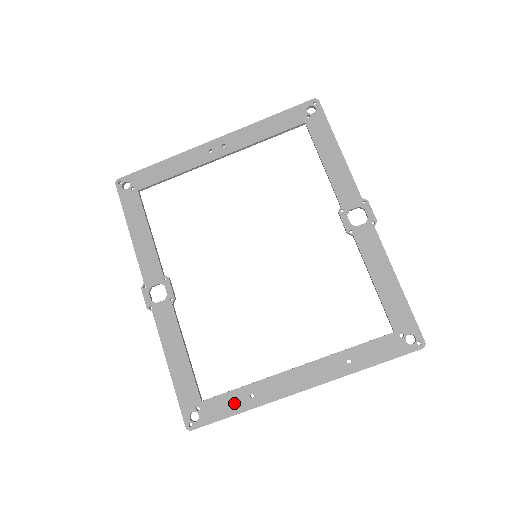
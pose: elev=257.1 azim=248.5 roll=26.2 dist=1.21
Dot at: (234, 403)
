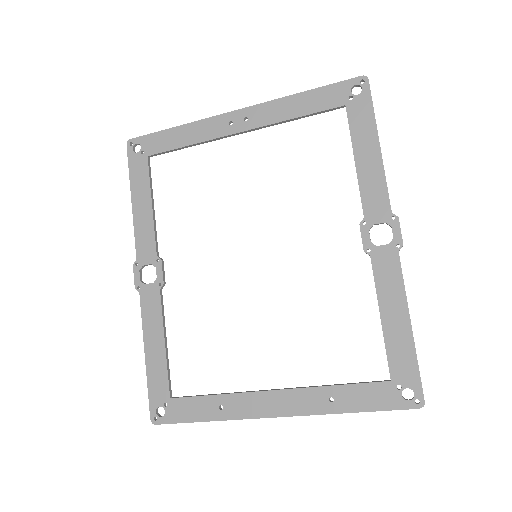
Dot at: (201, 409)
